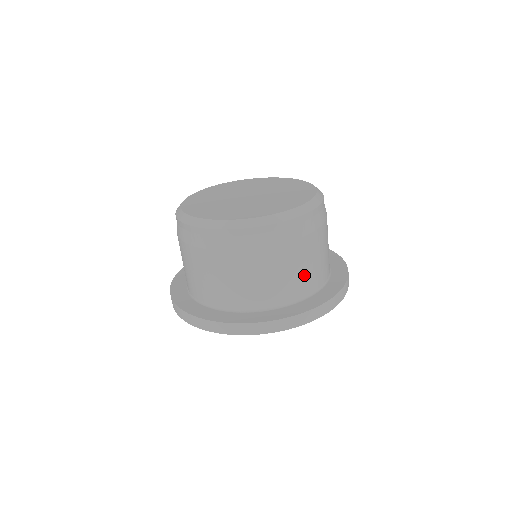
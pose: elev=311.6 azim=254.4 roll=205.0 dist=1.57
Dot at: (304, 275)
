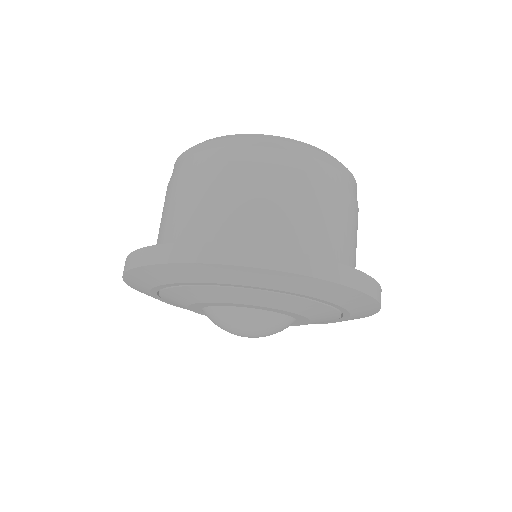
Dot at: (289, 222)
